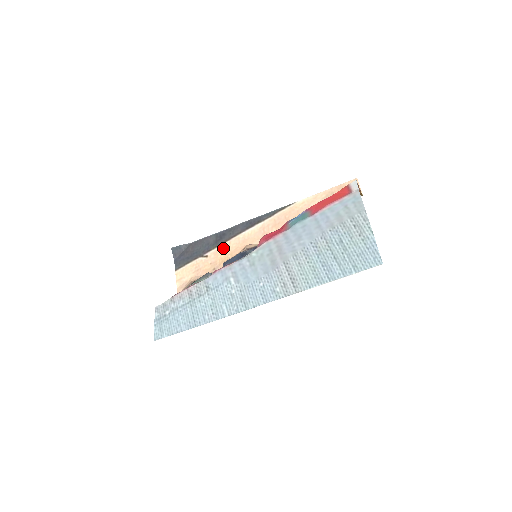
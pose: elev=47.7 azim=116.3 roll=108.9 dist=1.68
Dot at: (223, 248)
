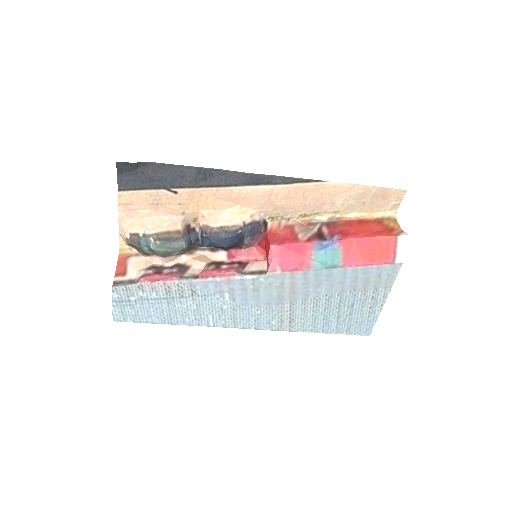
Dot at: (204, 193)
